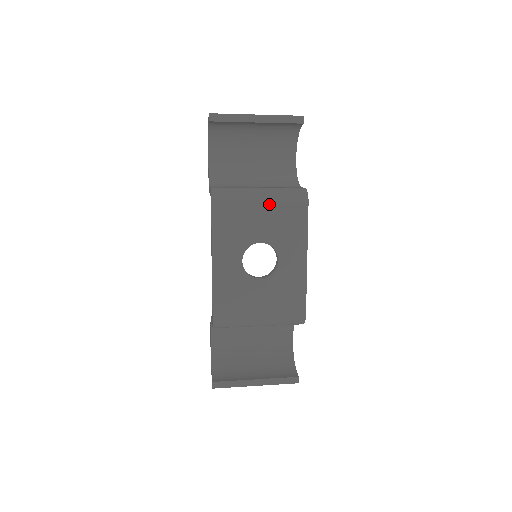
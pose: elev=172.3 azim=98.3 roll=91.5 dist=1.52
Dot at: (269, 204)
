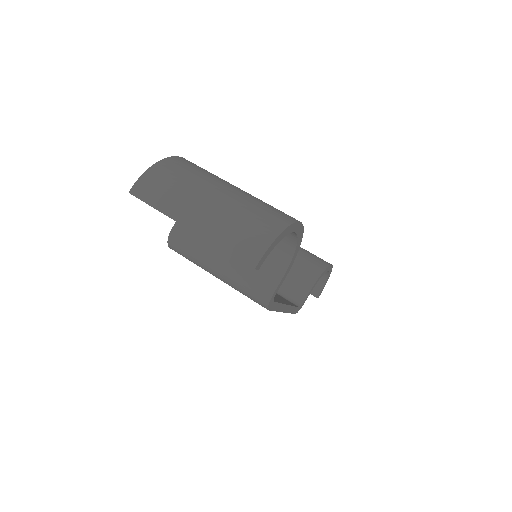
Dot at: occluded
